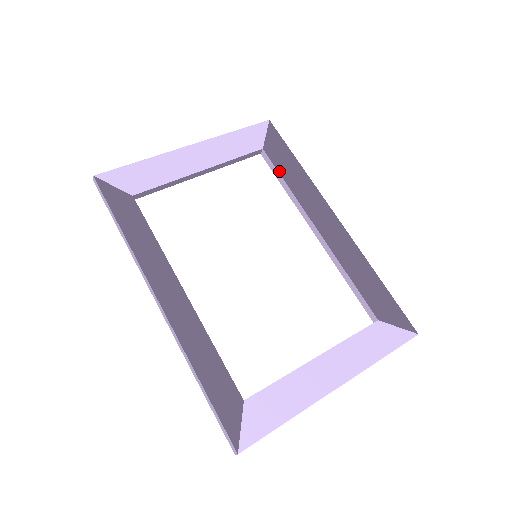
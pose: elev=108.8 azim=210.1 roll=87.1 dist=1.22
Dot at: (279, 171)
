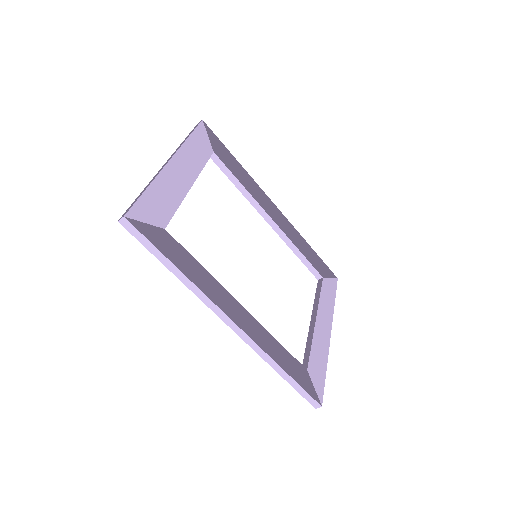
Dot at: (232, 173)
